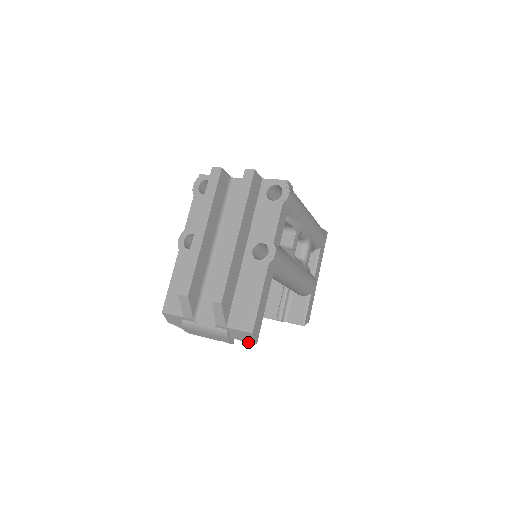
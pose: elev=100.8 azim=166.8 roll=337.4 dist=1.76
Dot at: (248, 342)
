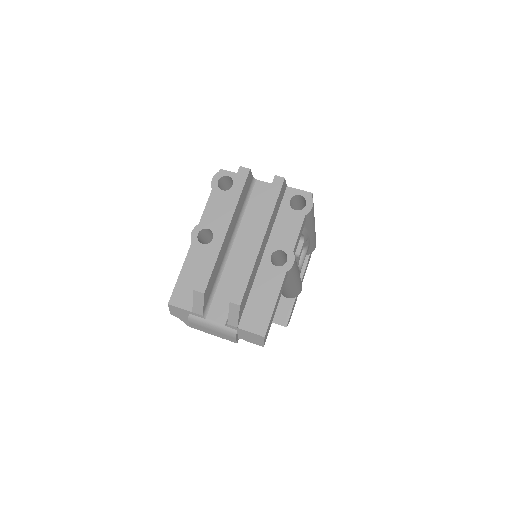
Dot at: occluded
